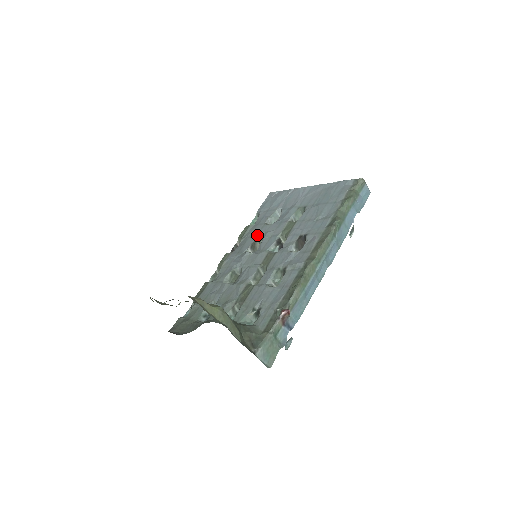
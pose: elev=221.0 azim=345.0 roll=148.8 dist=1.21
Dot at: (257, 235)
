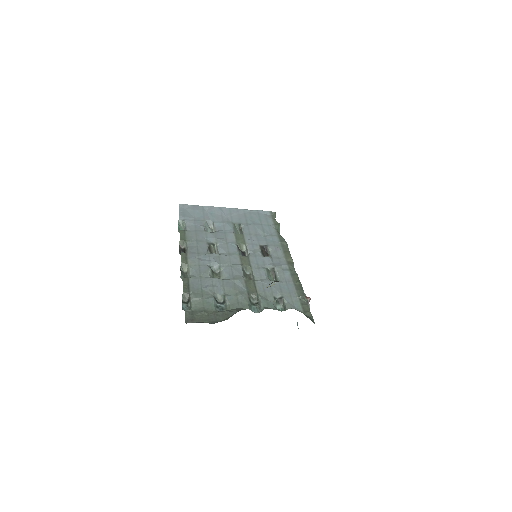
Dot at: (207, 240)
